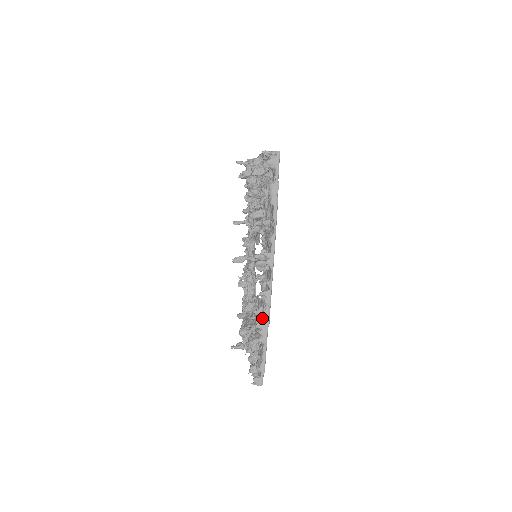
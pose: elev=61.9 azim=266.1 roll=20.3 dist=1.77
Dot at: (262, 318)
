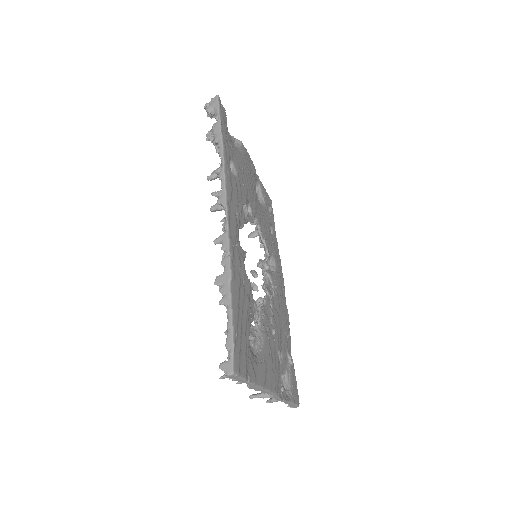
Dot at: occluded
